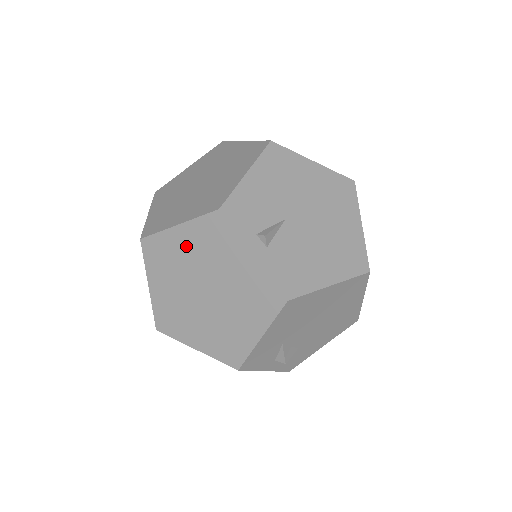
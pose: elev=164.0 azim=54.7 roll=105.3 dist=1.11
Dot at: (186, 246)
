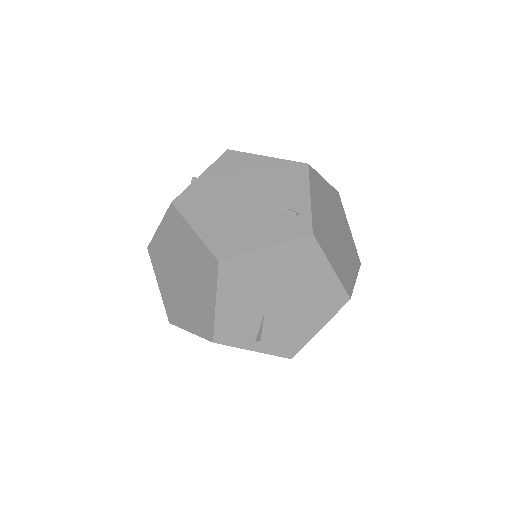
Dot at: occluded
